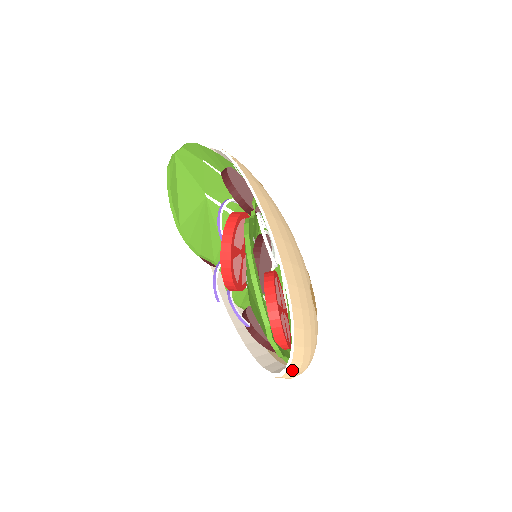
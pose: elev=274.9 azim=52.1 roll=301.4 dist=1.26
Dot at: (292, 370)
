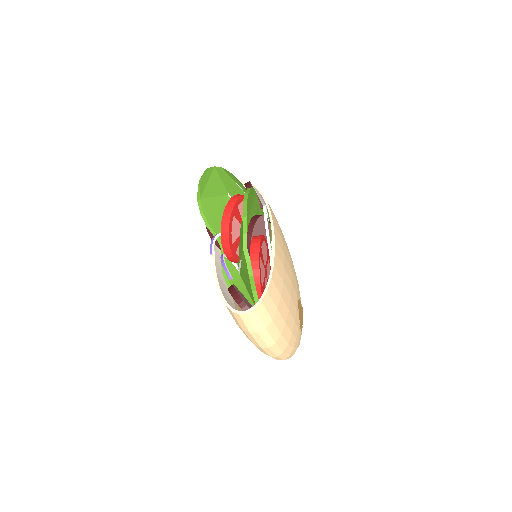
Dot at: (259, 314)
